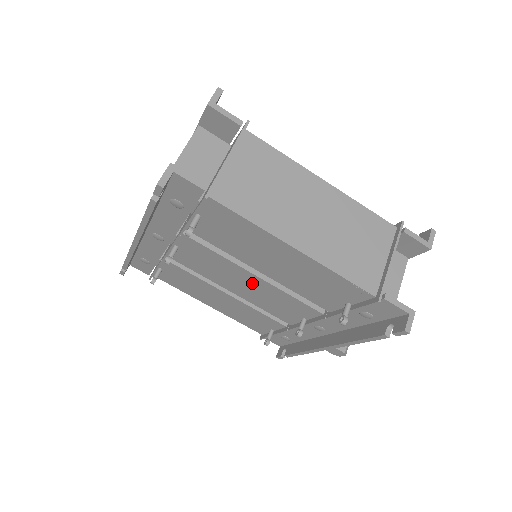
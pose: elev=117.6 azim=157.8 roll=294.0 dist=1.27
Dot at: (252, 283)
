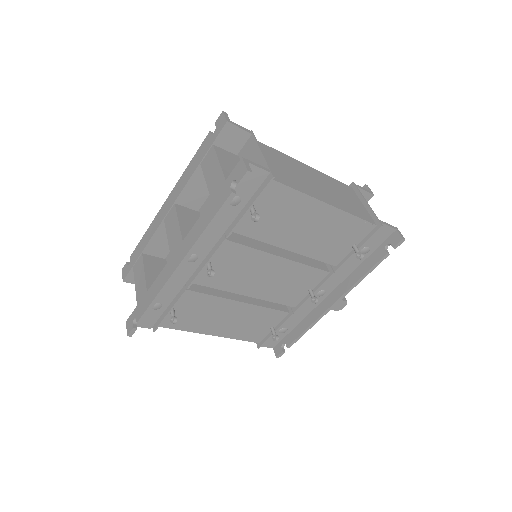
Dot at: (274, 270)
